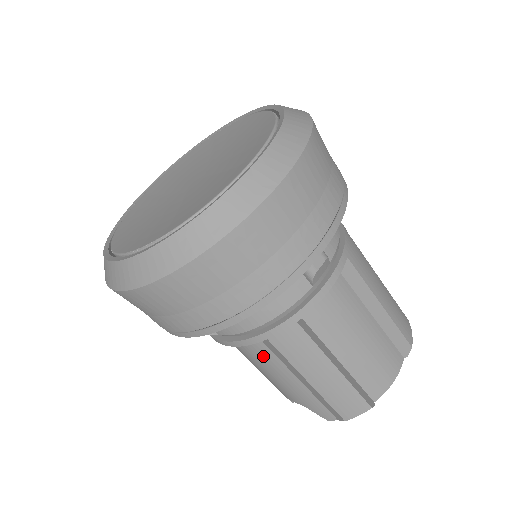
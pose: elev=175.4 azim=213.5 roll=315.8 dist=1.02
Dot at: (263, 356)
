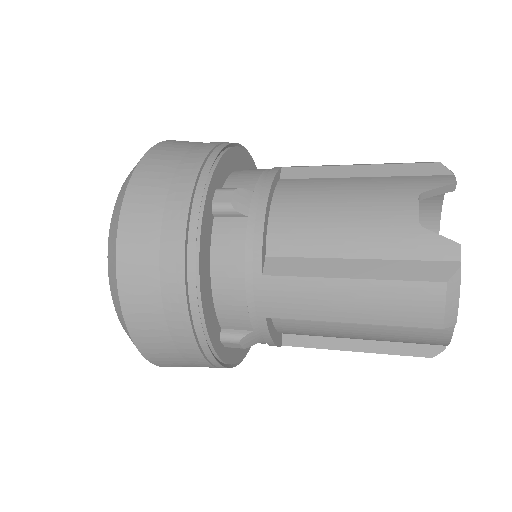
Dot at: occluded
